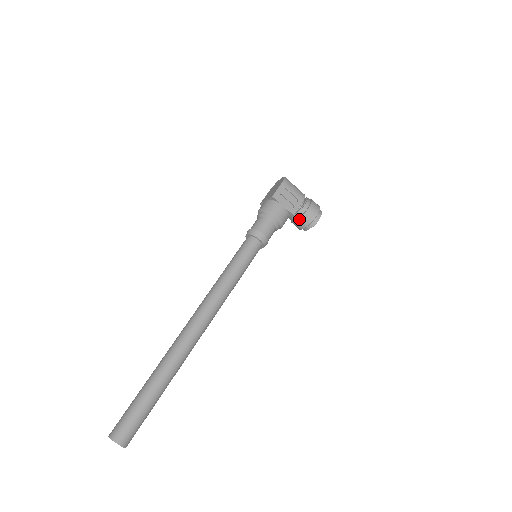
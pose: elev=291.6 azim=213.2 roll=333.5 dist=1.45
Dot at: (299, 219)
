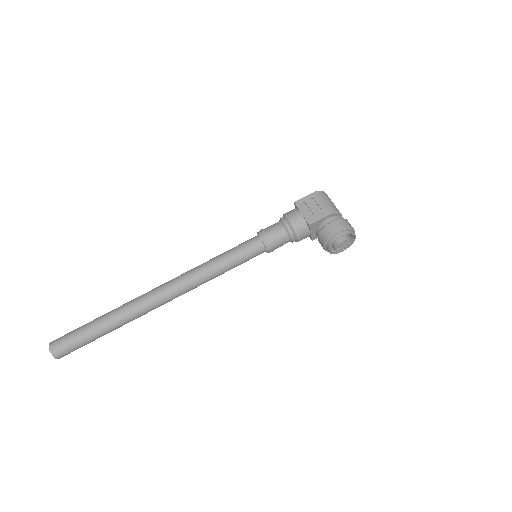
Dot at: (319, 233)
